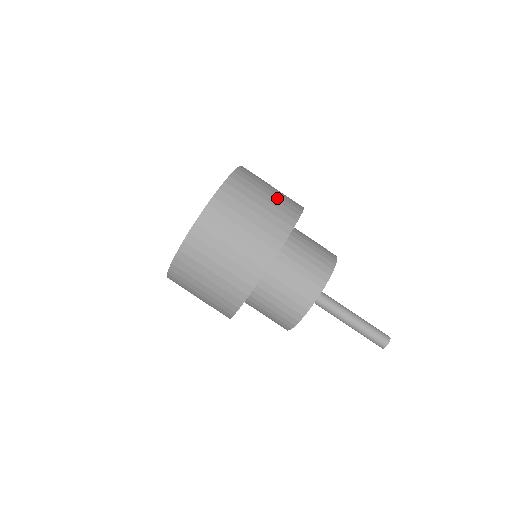
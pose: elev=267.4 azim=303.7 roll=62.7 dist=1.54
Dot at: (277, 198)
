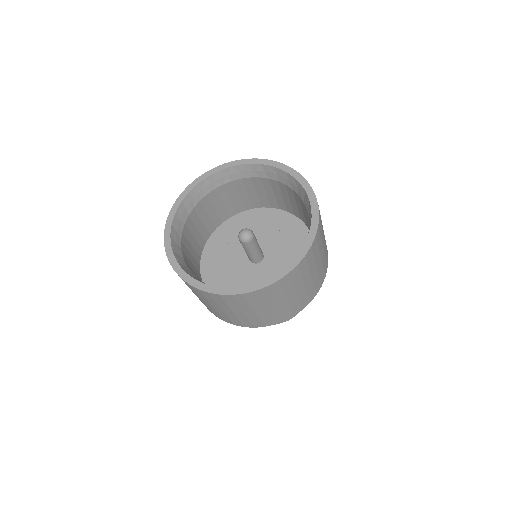
Dot at: (273, 312)
